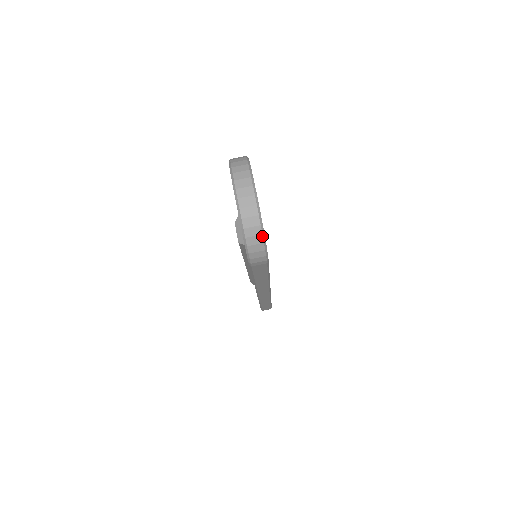
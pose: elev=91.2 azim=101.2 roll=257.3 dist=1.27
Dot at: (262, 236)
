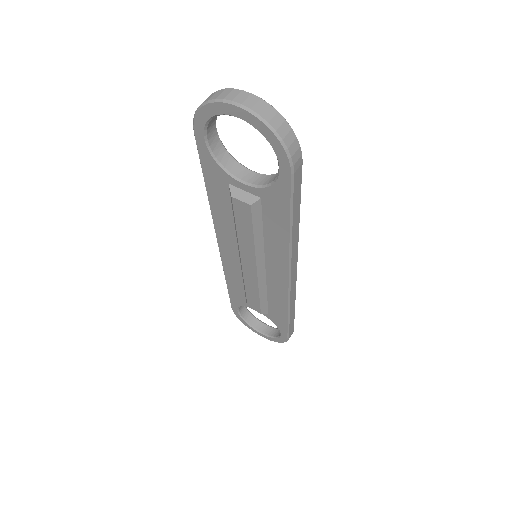
Dot at: (286, 122)
